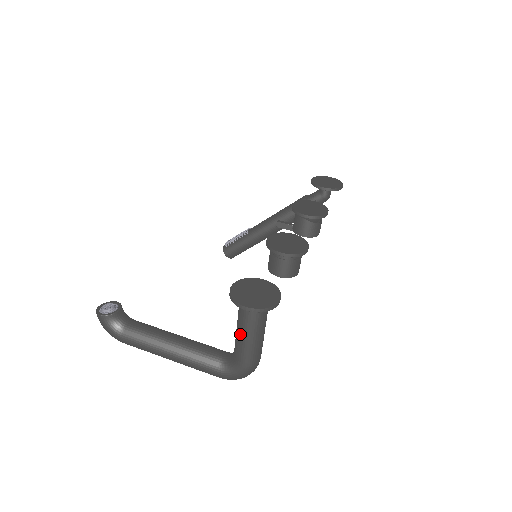
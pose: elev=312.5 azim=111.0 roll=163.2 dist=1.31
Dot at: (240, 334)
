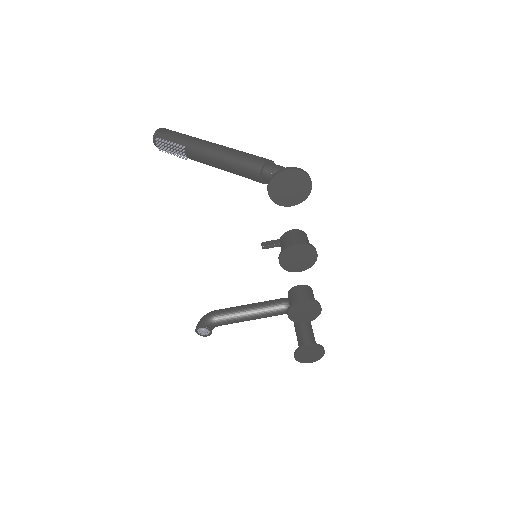
Dot at: occluded
